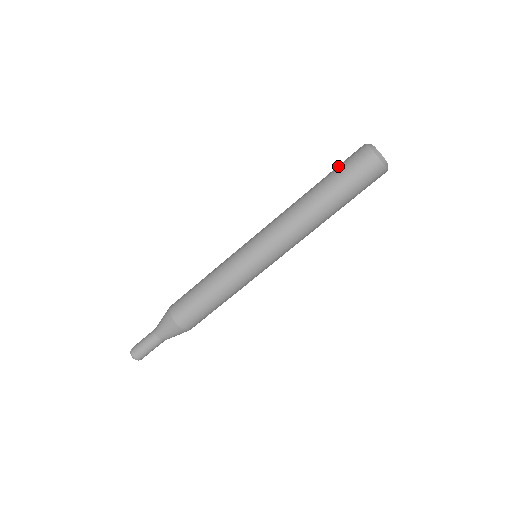
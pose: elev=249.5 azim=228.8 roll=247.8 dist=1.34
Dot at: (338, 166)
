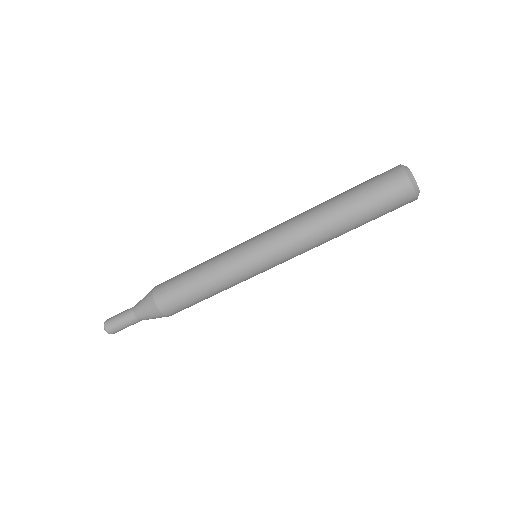
Dot at: (365, 181)
